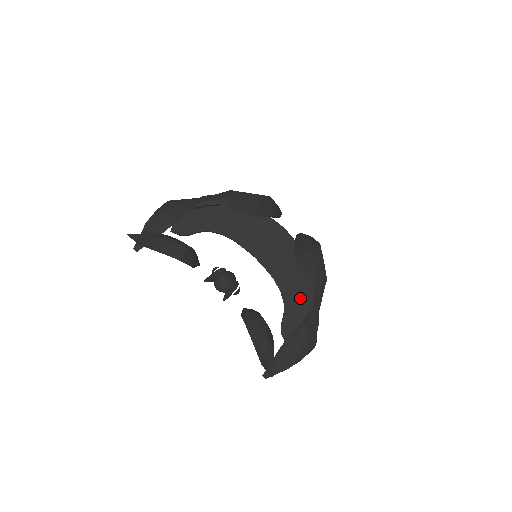
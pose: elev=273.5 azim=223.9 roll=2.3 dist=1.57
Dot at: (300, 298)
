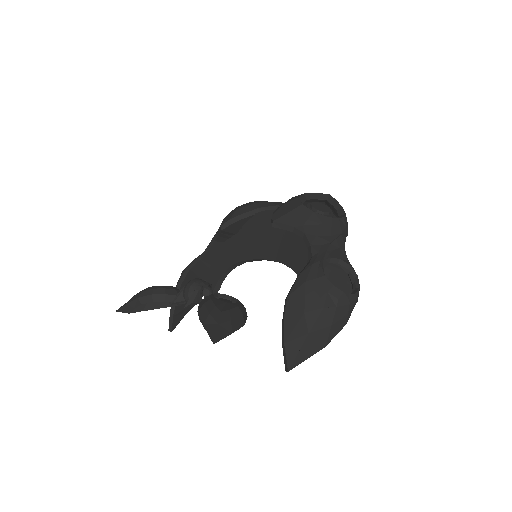
Dot at: occluded
